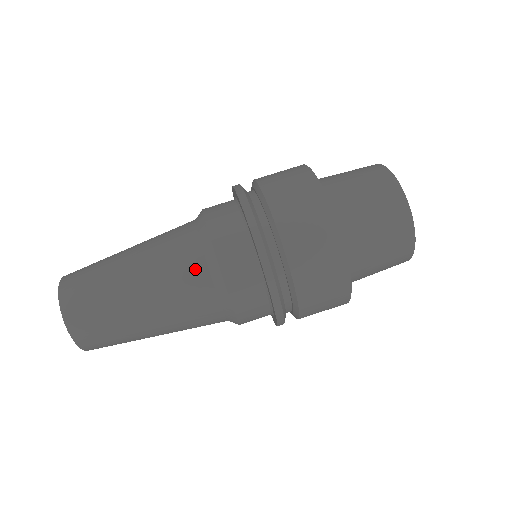
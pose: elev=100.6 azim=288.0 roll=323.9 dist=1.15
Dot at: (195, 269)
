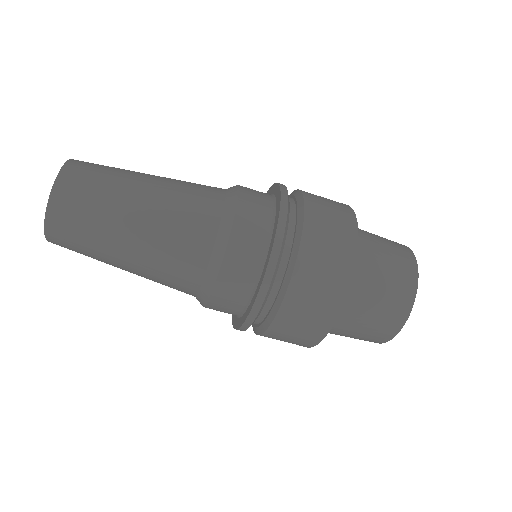
Dot at: (197, 255)
